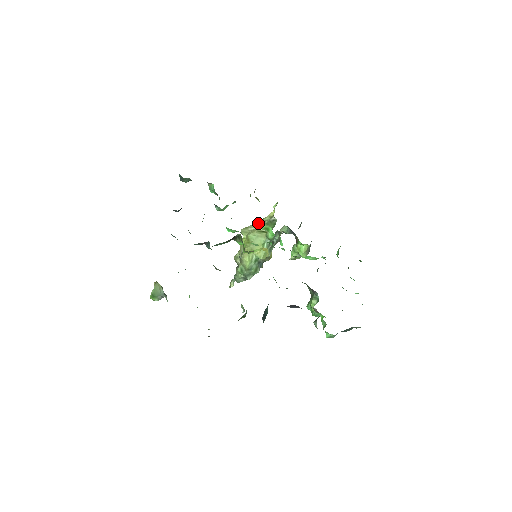
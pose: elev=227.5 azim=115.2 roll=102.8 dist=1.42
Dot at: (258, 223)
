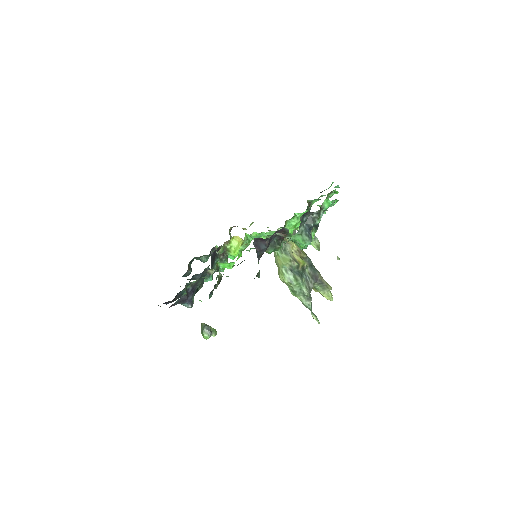
Dot at: occluded
